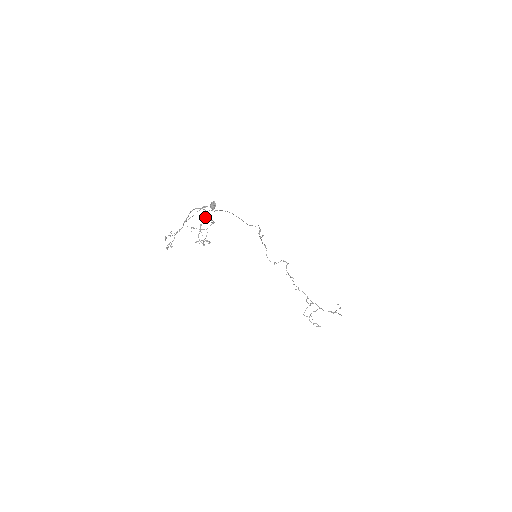
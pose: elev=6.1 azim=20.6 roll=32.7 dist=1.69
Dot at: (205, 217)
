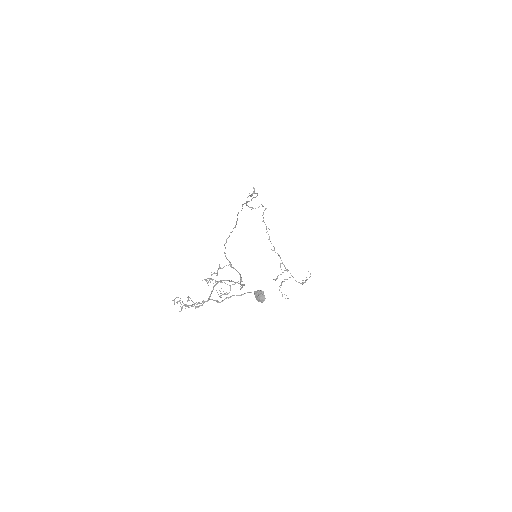
Dot at: (227, 259)
